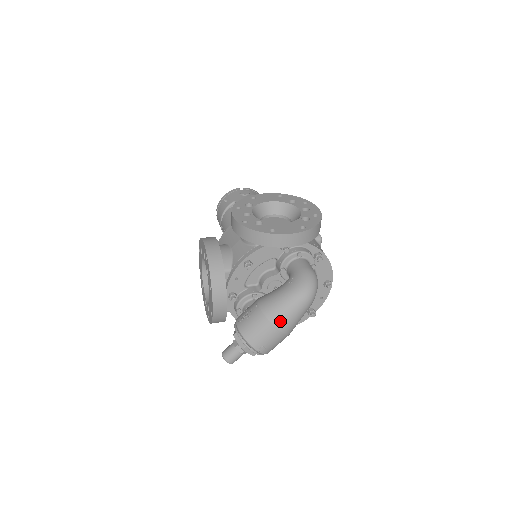
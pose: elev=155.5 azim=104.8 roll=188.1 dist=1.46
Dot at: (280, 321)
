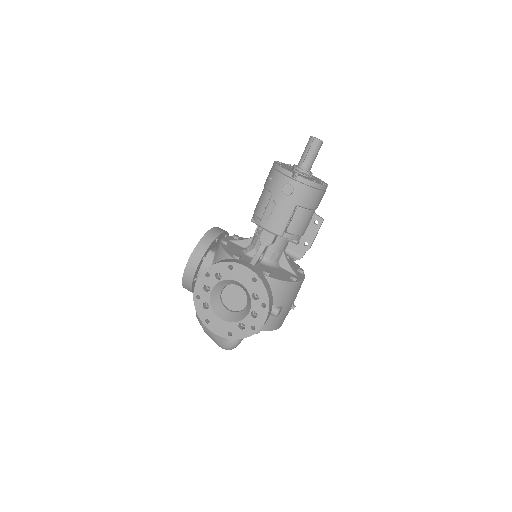
Dot at: occluded
